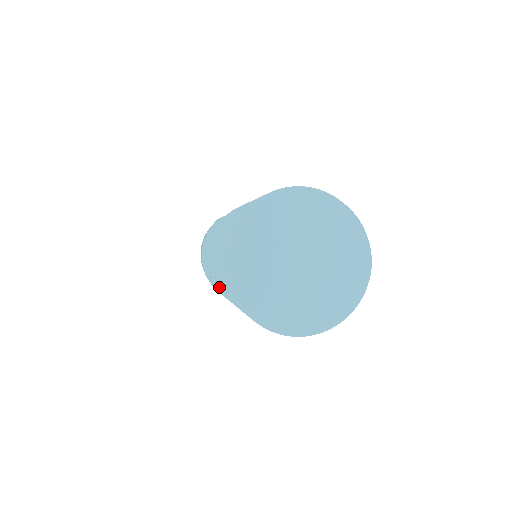
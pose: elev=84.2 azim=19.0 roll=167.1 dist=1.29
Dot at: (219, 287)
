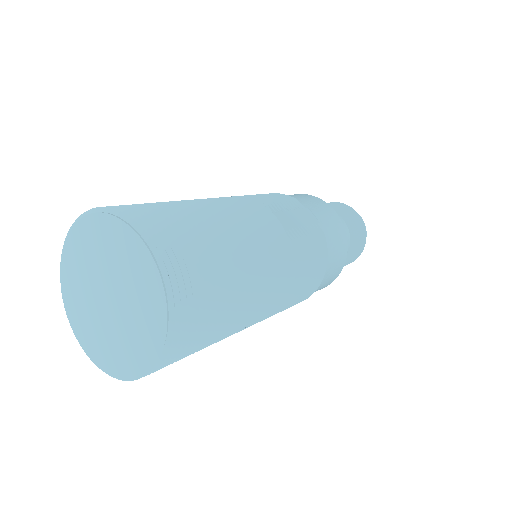
Dot at: occluded
